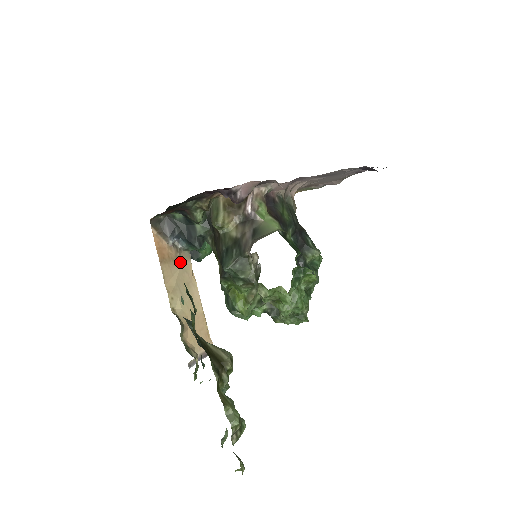
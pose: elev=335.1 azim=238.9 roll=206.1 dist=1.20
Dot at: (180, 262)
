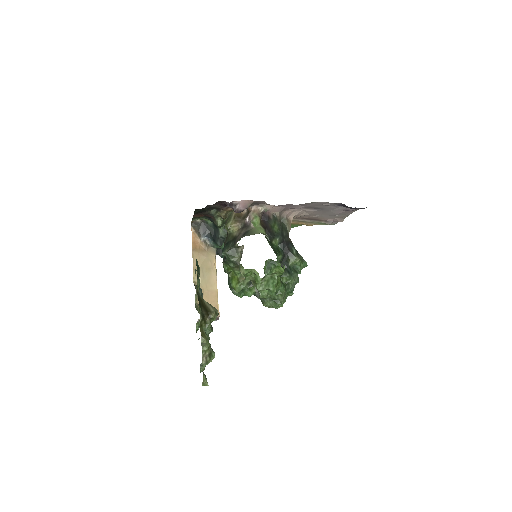
Dot at: (207, 253)
